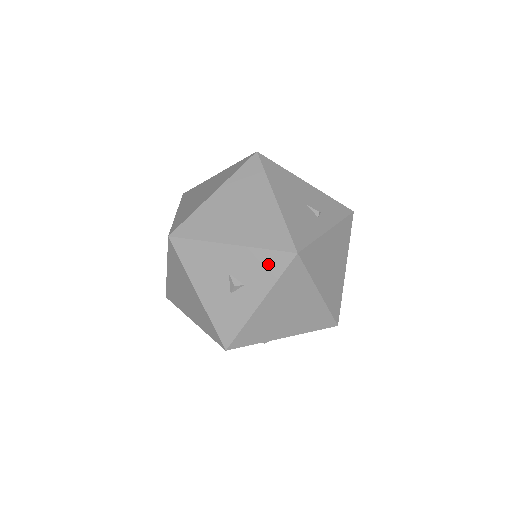
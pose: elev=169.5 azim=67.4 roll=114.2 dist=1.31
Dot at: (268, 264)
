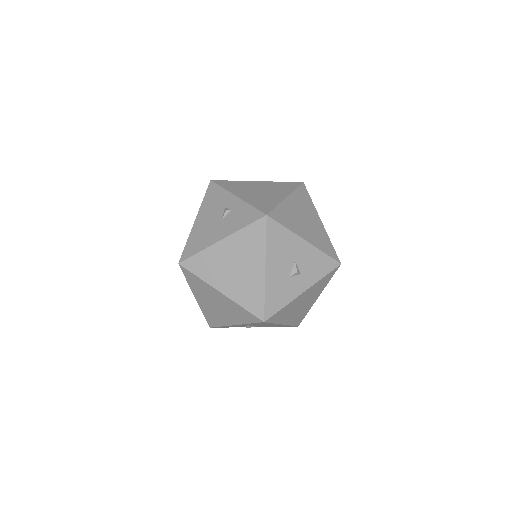
Dot at: (322, 264)
